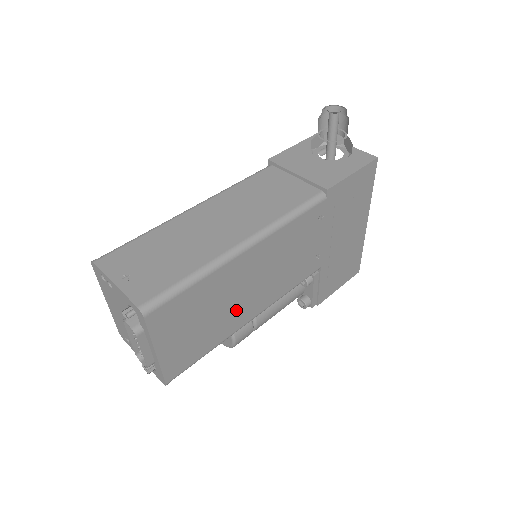
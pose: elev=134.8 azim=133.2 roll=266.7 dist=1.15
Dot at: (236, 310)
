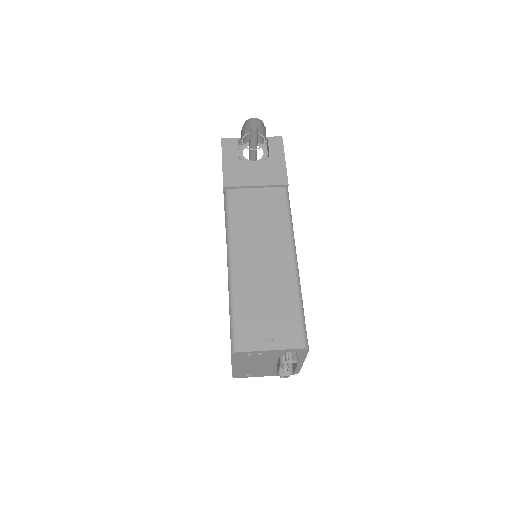
Dot at: occluded
